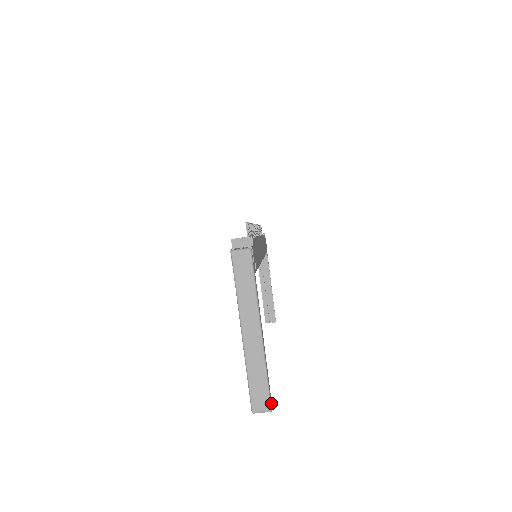
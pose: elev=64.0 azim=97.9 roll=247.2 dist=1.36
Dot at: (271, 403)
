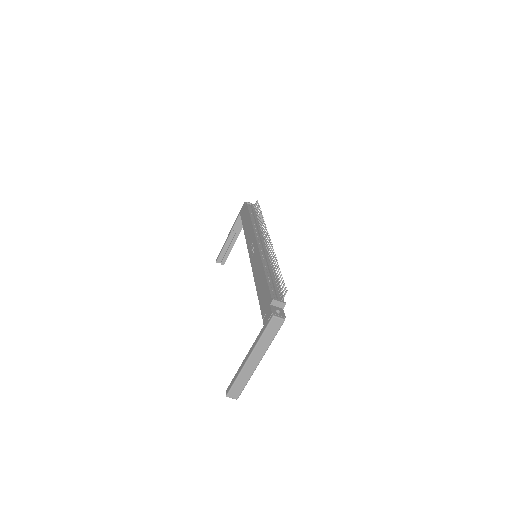
Dot at: (239, 395)
